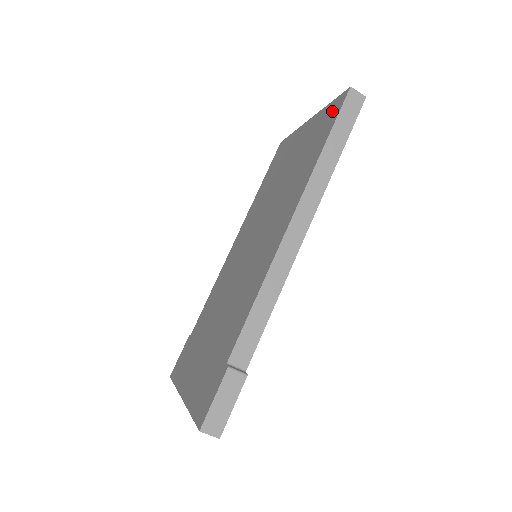
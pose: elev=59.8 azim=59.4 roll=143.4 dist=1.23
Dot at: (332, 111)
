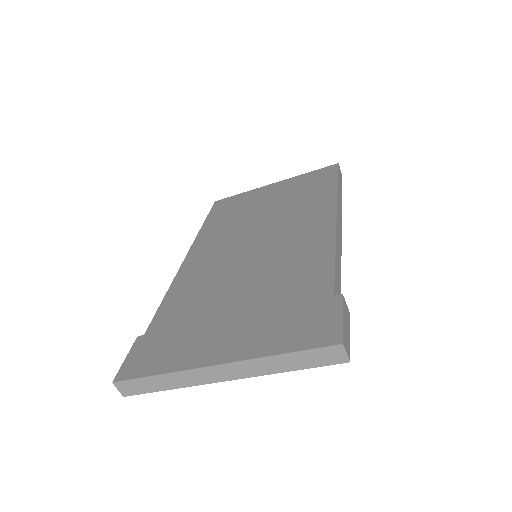
Dot at: (322, 173)
